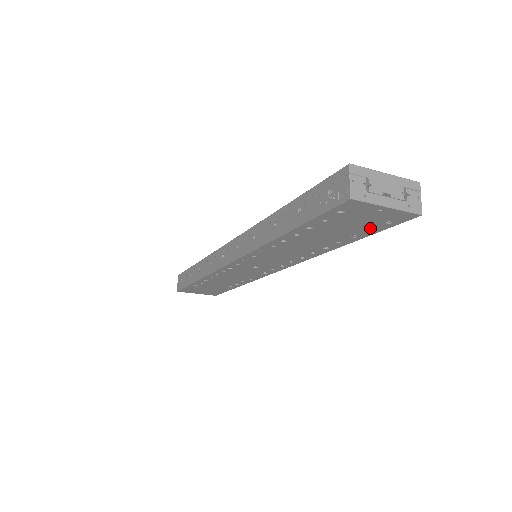
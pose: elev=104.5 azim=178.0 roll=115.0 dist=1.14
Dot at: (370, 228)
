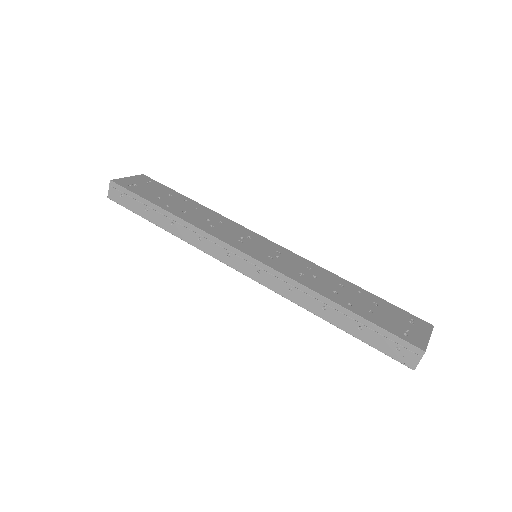
Dot at: occluded
